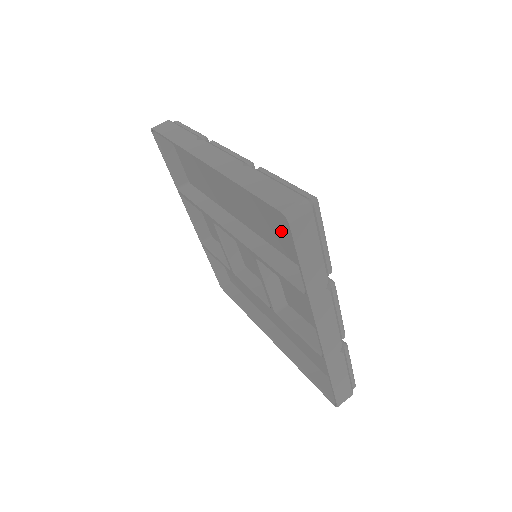
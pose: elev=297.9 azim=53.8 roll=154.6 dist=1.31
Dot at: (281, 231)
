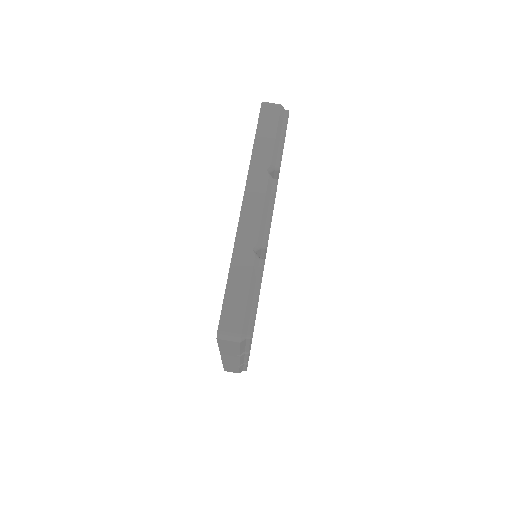
Dot at: occluded
